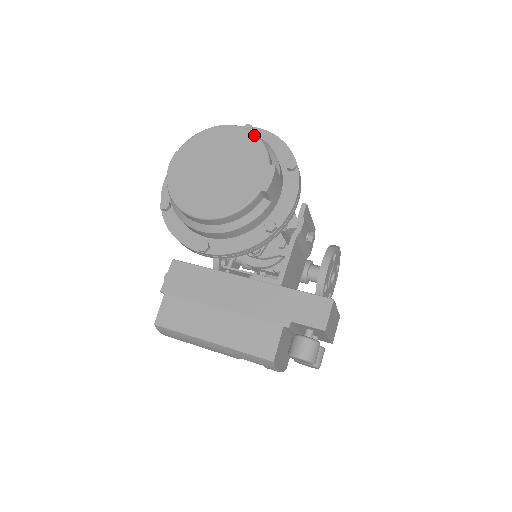
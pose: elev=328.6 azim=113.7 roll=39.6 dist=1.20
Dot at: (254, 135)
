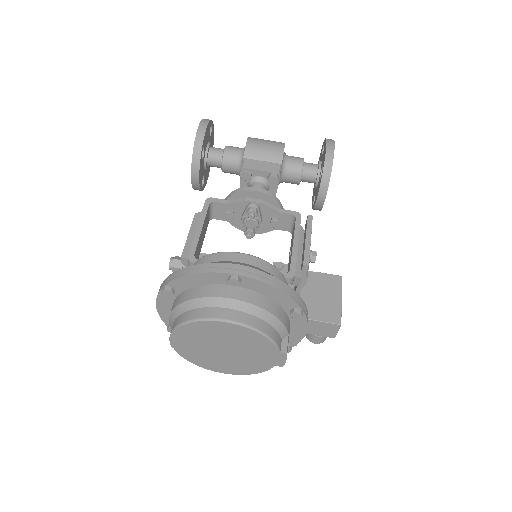
Dot at: (255, 333)
